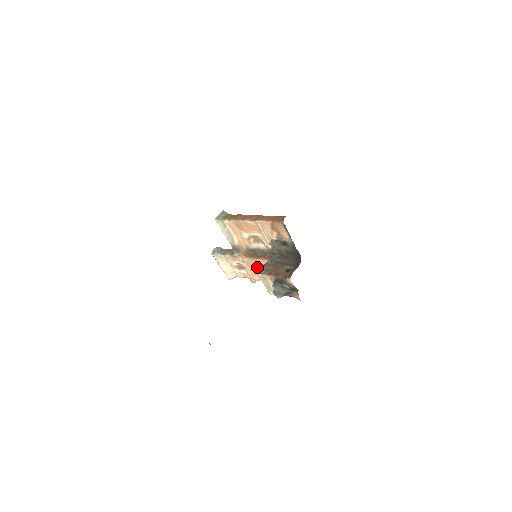
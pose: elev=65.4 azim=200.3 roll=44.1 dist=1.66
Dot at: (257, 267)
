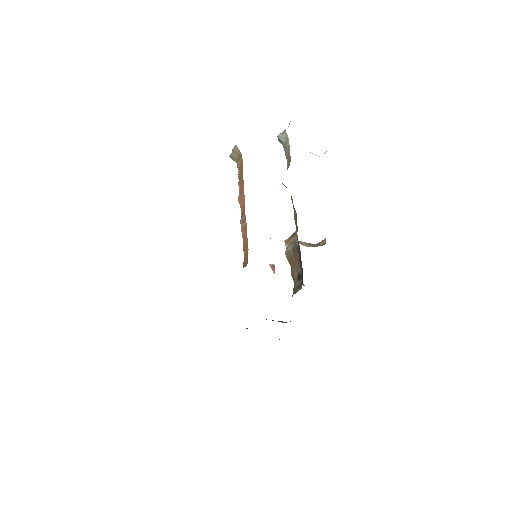
Dot at: occluded
